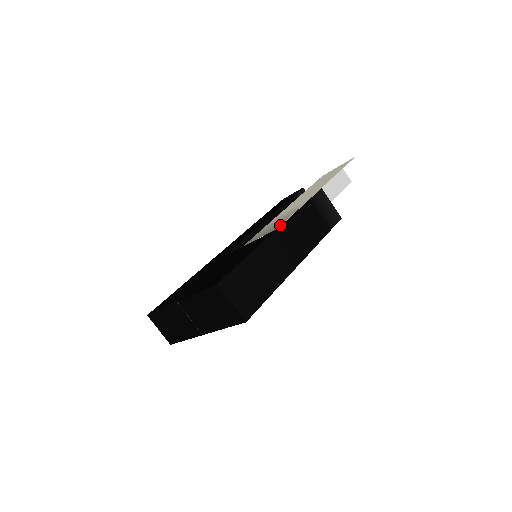
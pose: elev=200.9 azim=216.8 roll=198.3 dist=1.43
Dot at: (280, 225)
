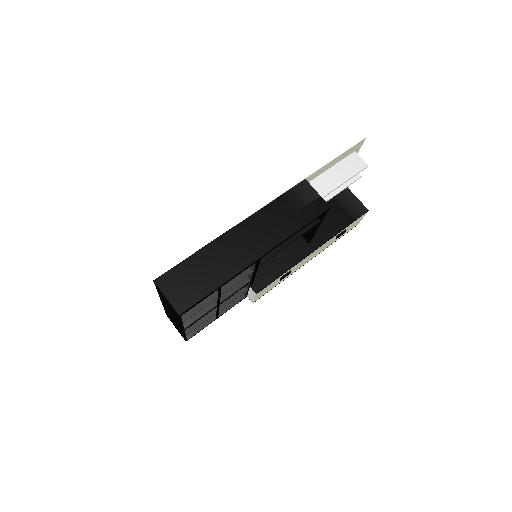
Dot at: (239, 222)
